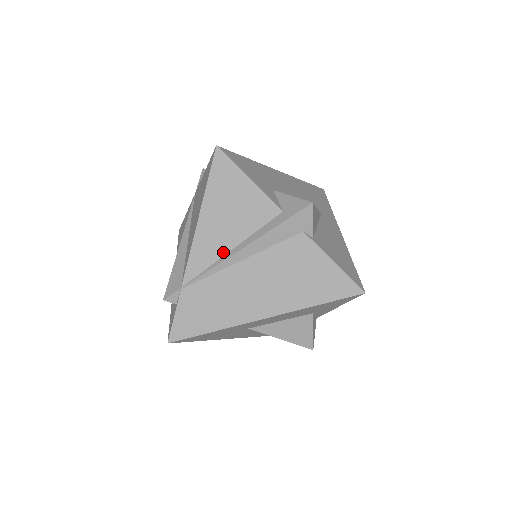
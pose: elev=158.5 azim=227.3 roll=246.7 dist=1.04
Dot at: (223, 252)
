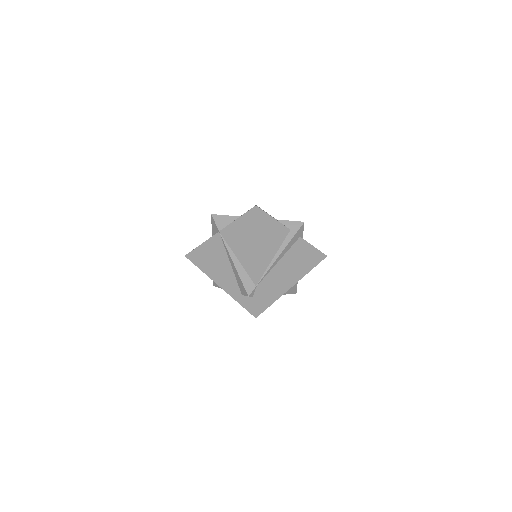
Dot at: (270, 260)
